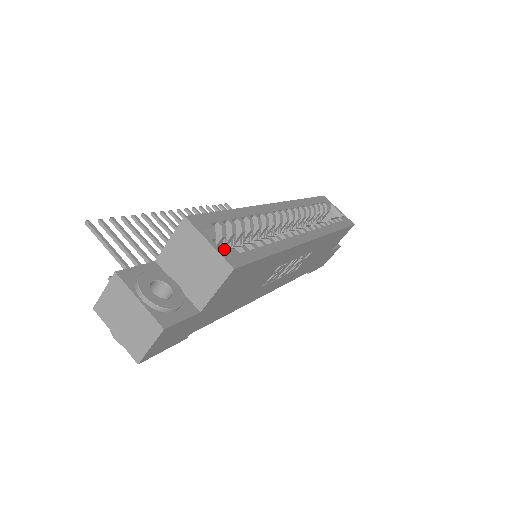
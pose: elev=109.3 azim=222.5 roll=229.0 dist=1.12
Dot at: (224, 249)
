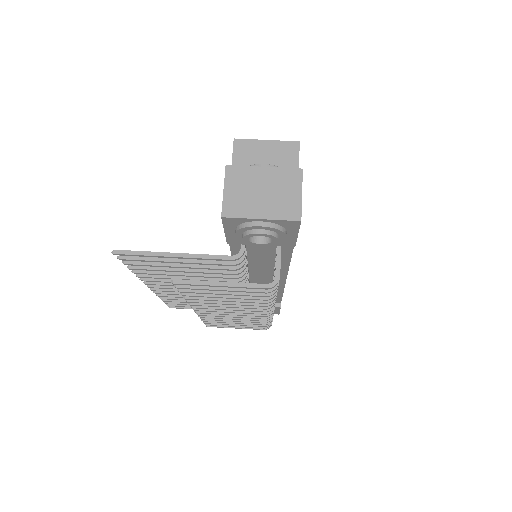
Dot at: occluded
